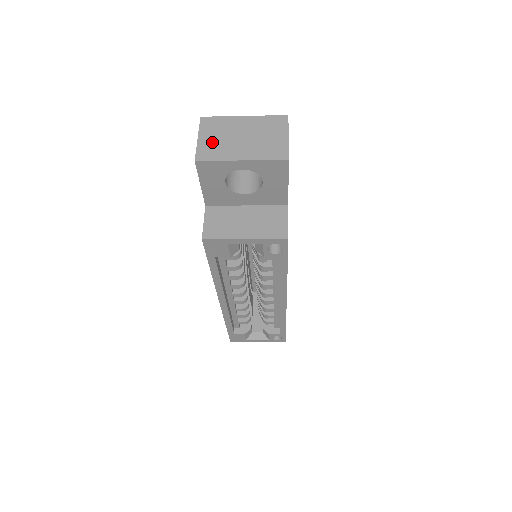
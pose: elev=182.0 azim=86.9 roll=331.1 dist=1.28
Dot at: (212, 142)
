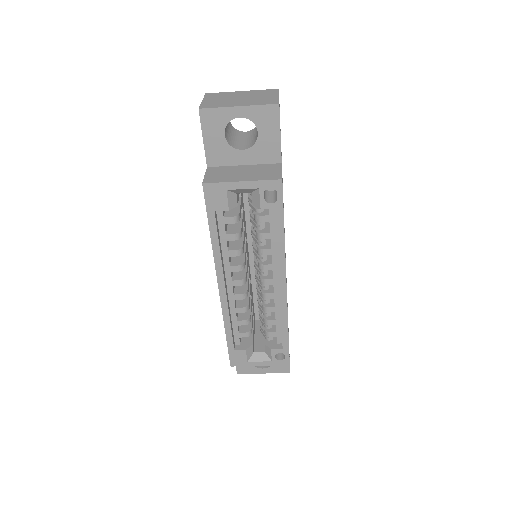
Dot at: (214, 101)
